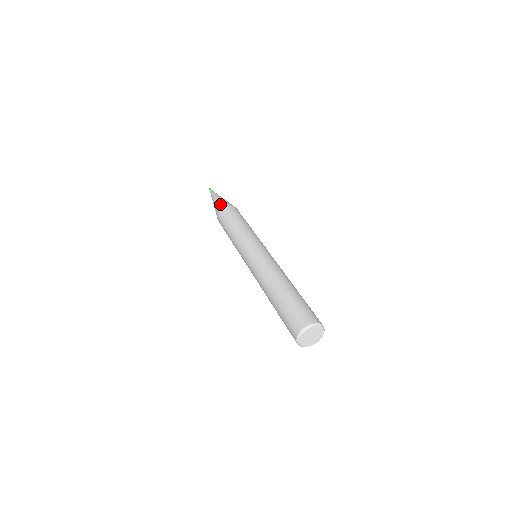
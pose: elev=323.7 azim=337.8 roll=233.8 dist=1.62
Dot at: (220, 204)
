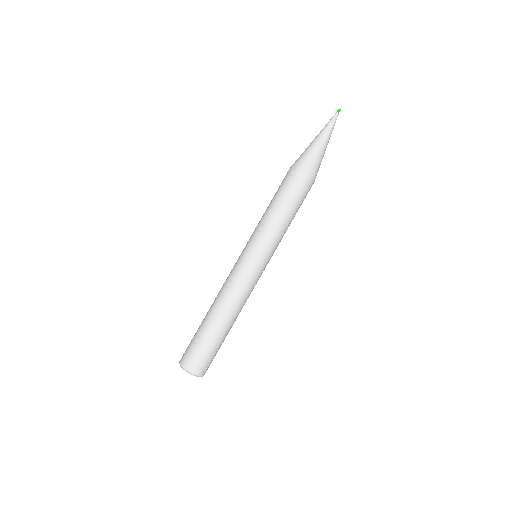
Dot at: (302, 158)
